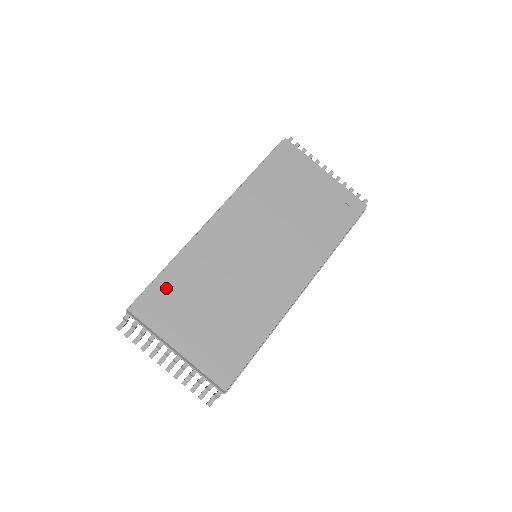
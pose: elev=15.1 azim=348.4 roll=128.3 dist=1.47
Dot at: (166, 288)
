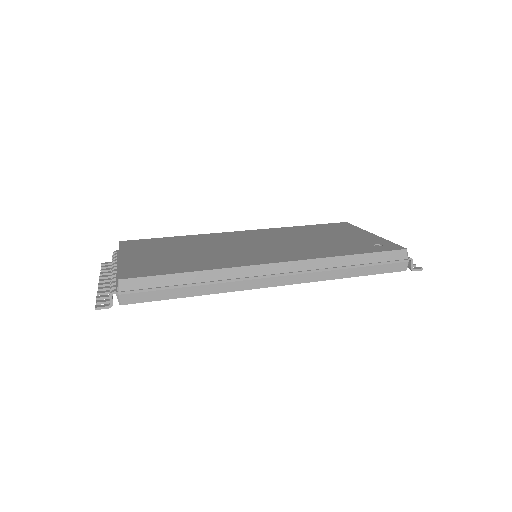
Dot at: (159, 241)
